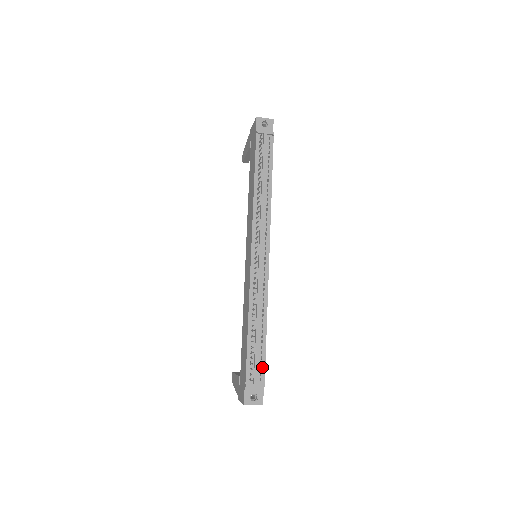
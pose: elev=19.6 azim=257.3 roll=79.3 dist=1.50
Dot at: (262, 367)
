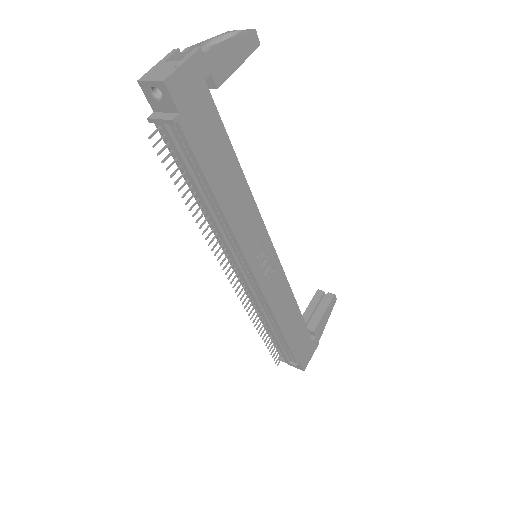
Dot at: (290, 354)
